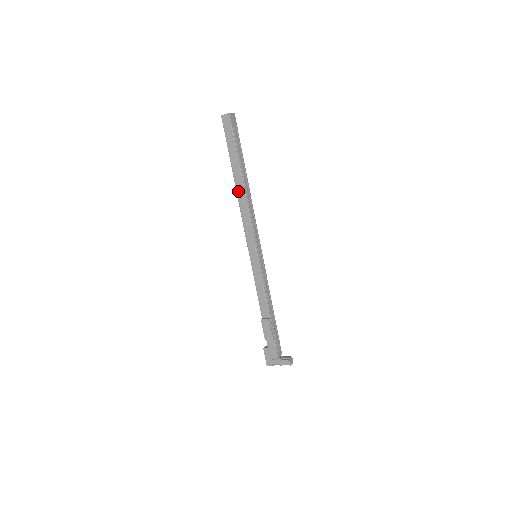
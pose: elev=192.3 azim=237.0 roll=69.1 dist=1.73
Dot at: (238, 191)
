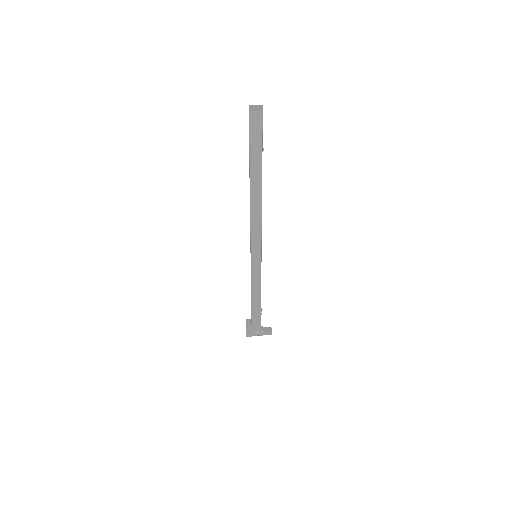
Dot at: (253, 199)
